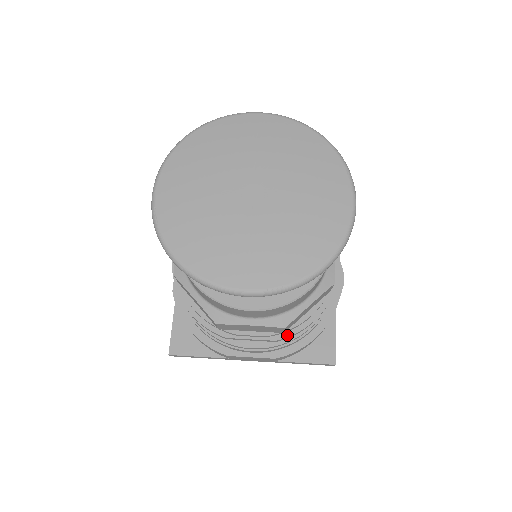
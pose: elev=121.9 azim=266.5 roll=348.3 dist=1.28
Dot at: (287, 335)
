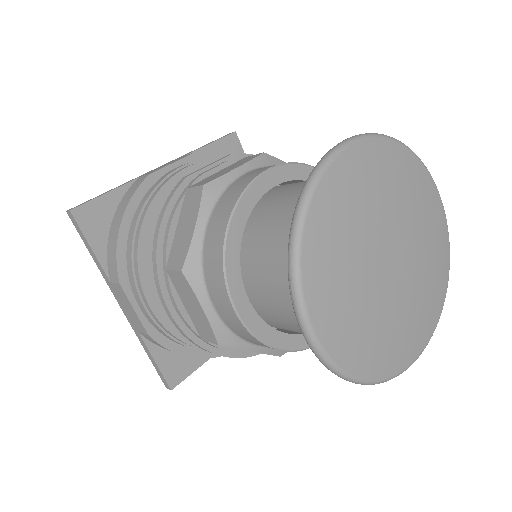
Dot at: occluded
